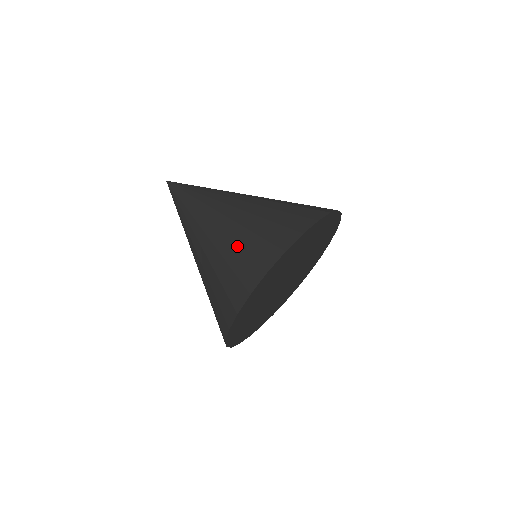
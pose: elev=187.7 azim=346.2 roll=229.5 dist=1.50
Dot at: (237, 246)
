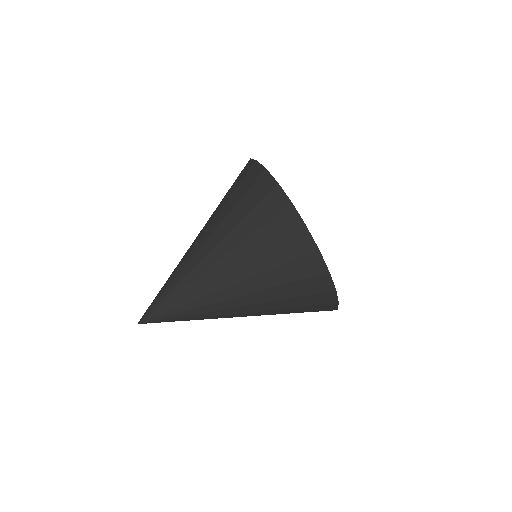
Dot at: (286, 300)
